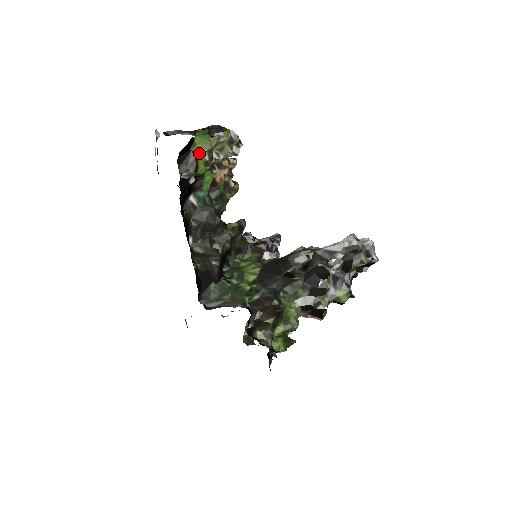
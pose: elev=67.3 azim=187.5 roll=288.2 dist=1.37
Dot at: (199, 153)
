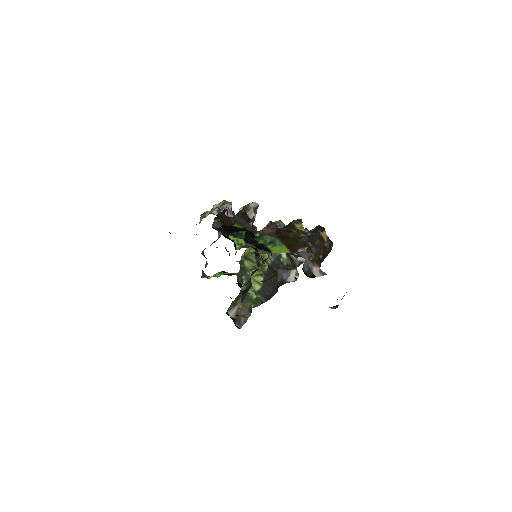
Dot at: occluded
